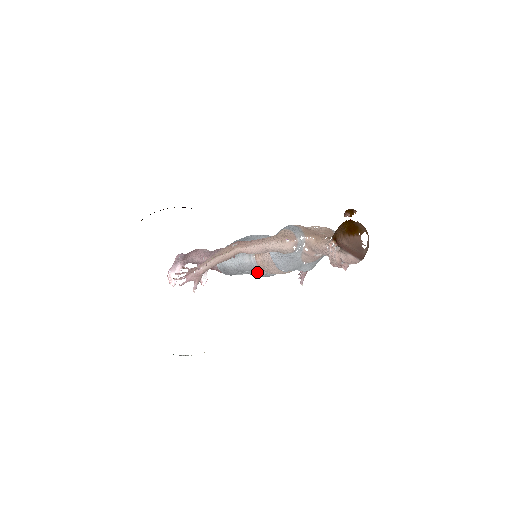
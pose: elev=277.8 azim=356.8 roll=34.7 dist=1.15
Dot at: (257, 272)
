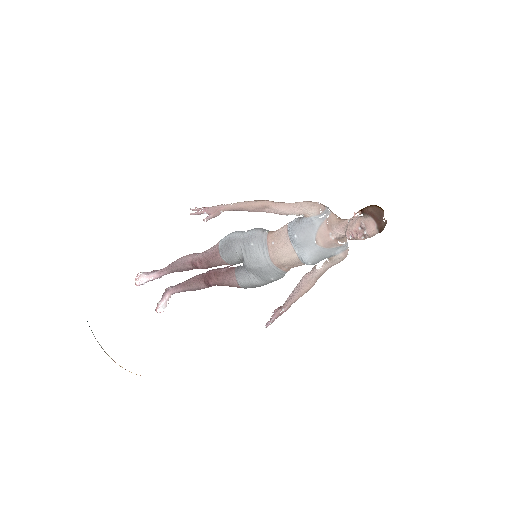
Dot at: (260, 249)
